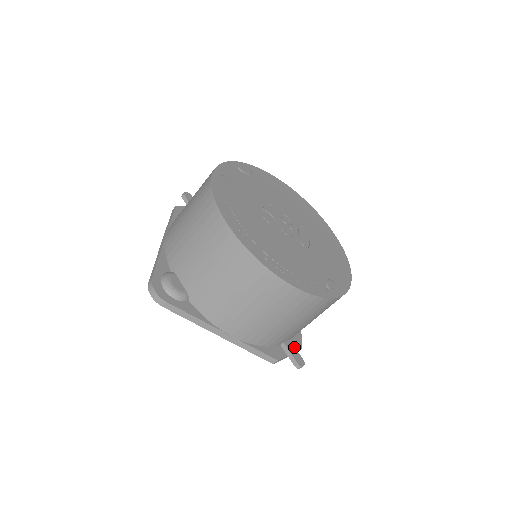
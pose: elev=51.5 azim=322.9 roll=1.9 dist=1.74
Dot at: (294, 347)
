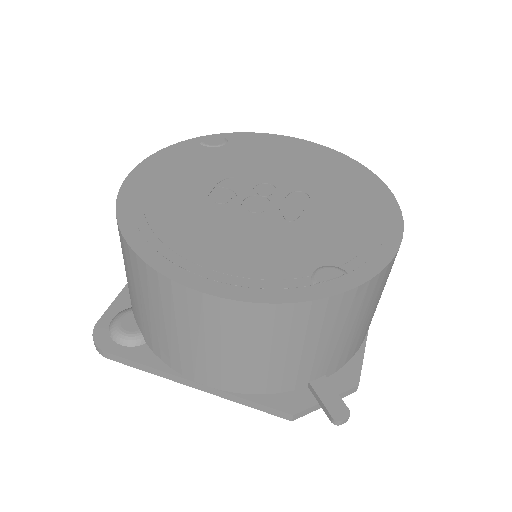
Dot at: (332, 387)
